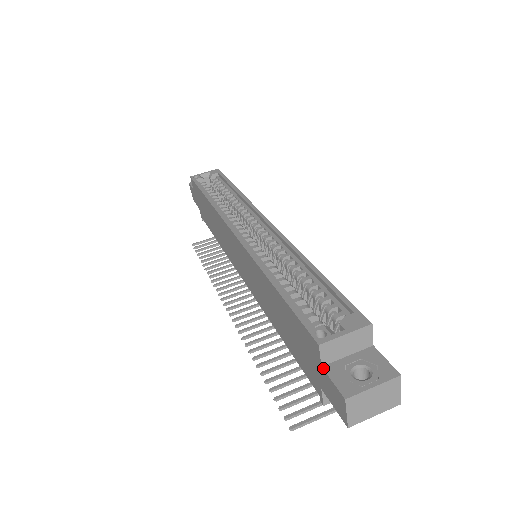
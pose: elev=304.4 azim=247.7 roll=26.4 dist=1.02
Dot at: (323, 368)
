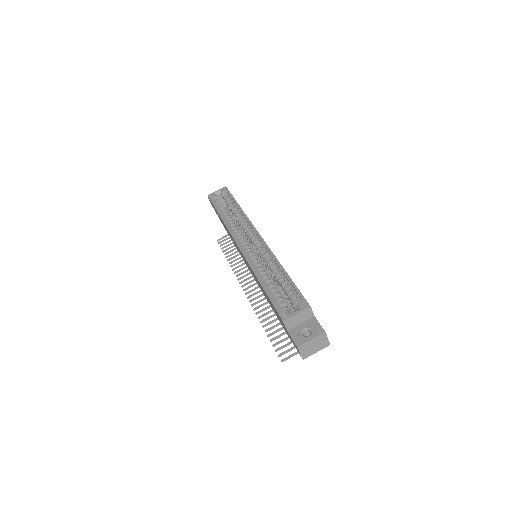
Dot at: (288, 332)
